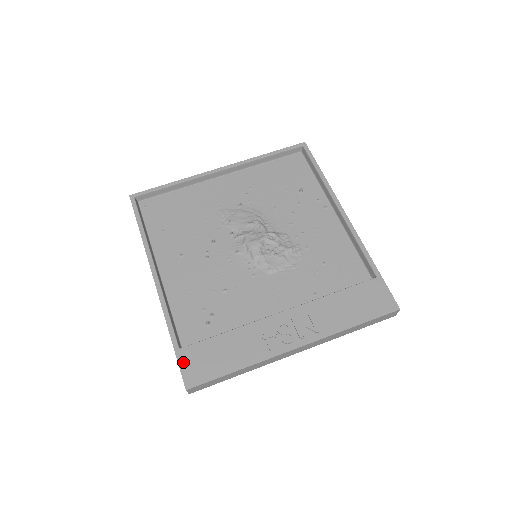
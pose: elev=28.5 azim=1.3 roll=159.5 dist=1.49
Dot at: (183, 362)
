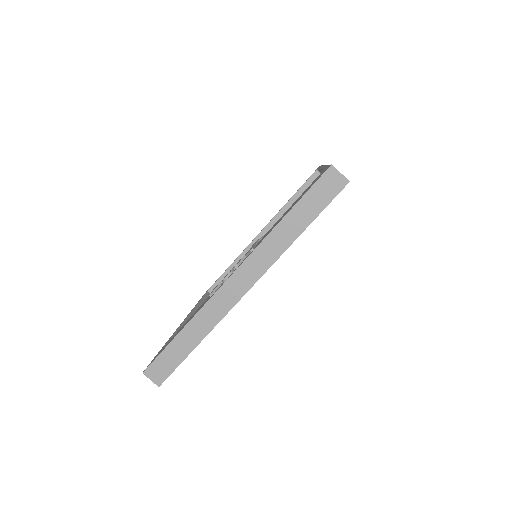
Dot at: occluded
